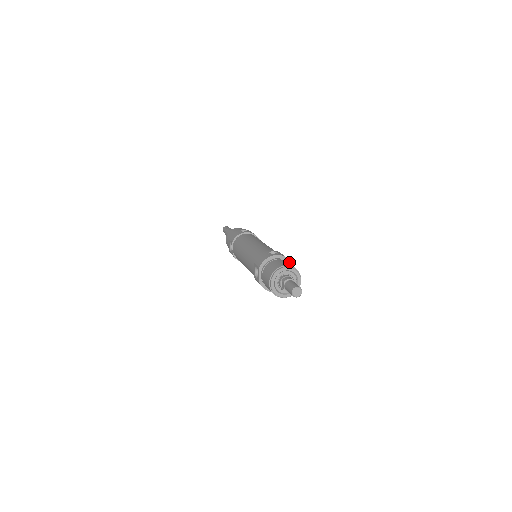
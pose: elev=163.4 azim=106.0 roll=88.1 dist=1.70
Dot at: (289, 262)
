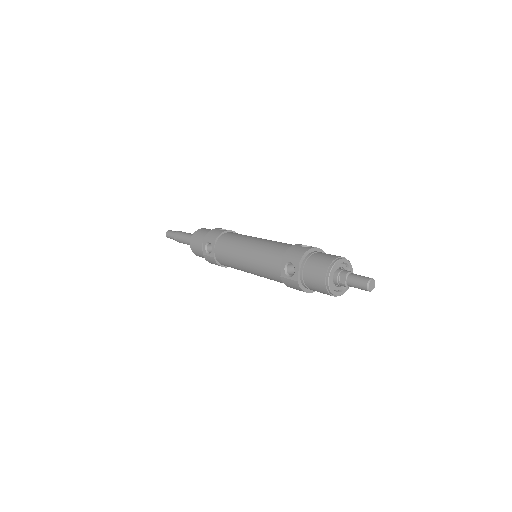
Dot at: occluded
